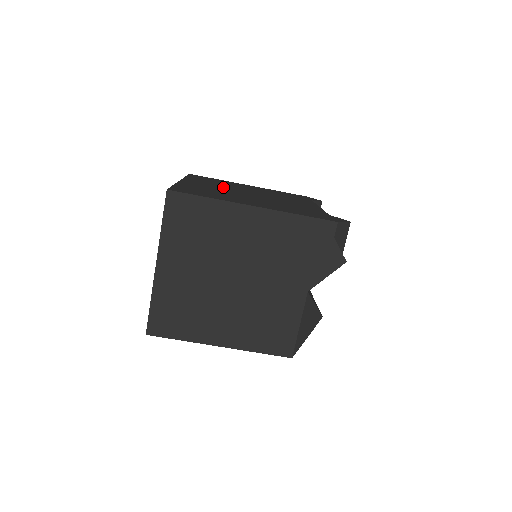
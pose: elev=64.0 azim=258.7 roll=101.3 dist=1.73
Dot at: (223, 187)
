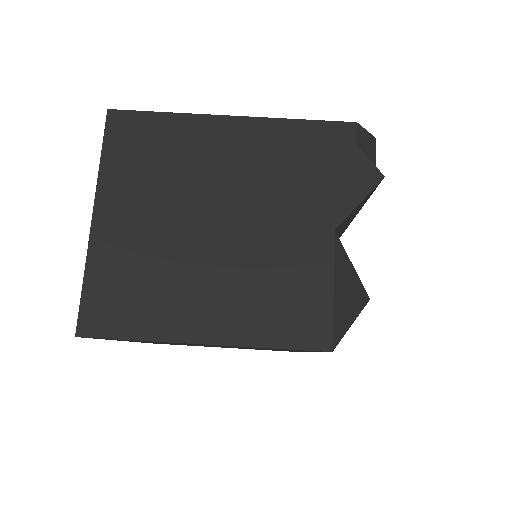
Dot at: occluded
